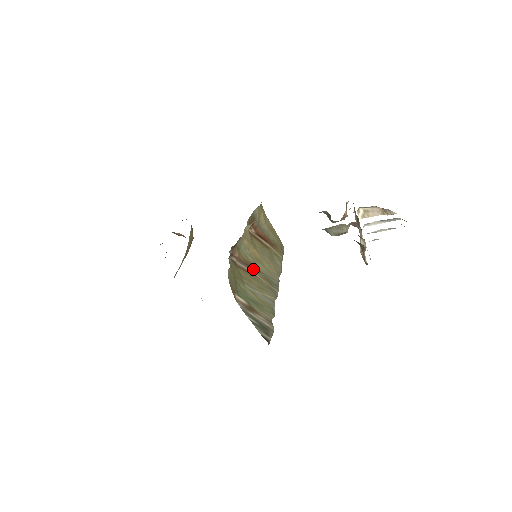
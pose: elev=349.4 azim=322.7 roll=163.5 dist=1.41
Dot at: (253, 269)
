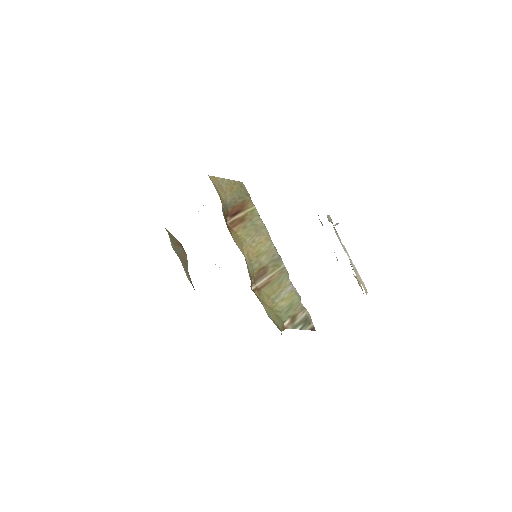
Dot at: (265, 274)
